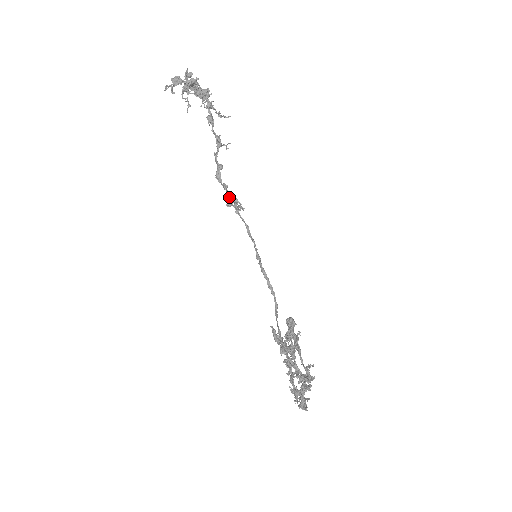
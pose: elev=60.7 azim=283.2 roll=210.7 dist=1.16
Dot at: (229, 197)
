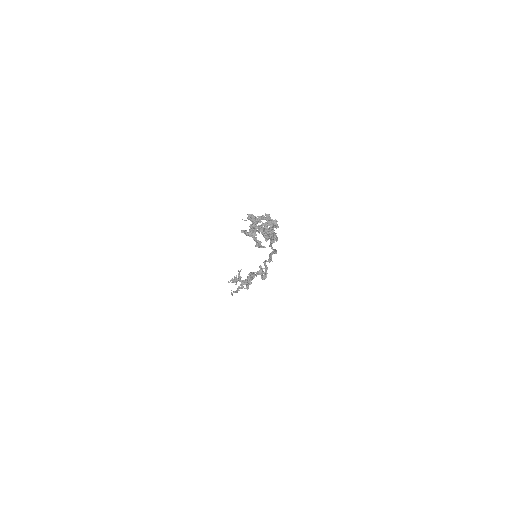
Dot at: (258, 274)
